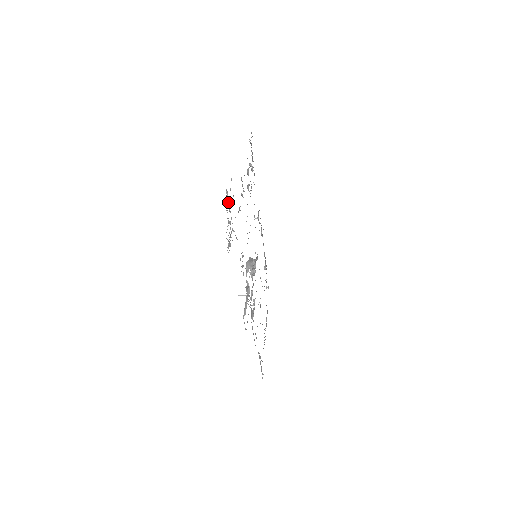
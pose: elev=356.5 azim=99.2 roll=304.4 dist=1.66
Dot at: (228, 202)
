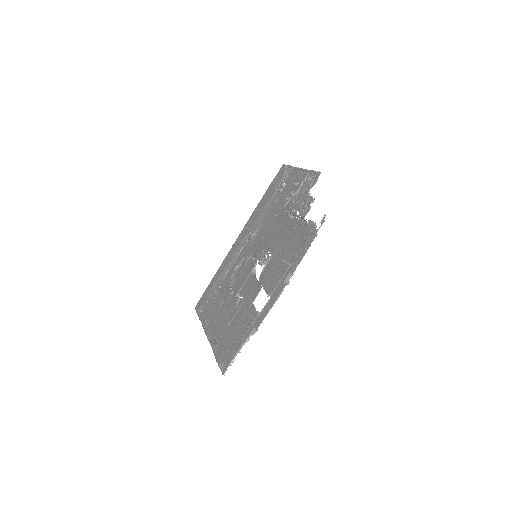
Dot at: (302, 184)
